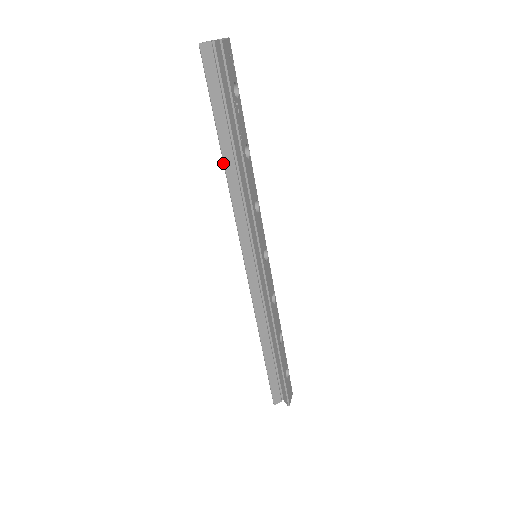
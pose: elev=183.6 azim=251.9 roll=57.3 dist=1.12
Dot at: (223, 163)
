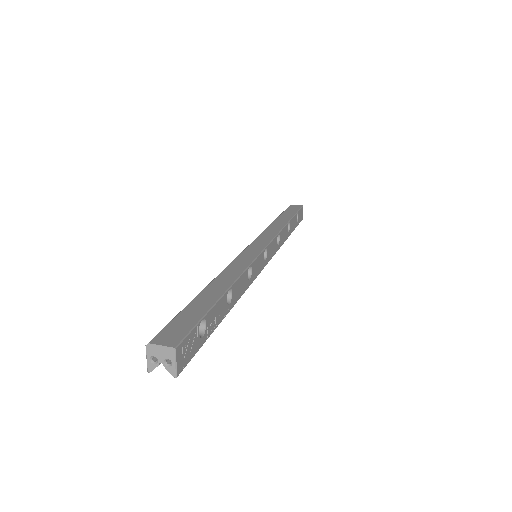
Dot at: occluded
